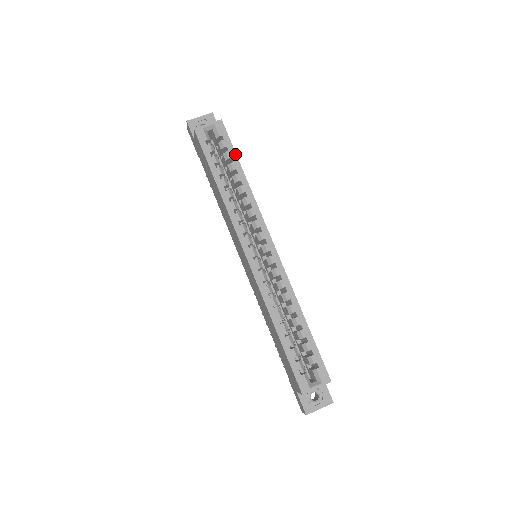
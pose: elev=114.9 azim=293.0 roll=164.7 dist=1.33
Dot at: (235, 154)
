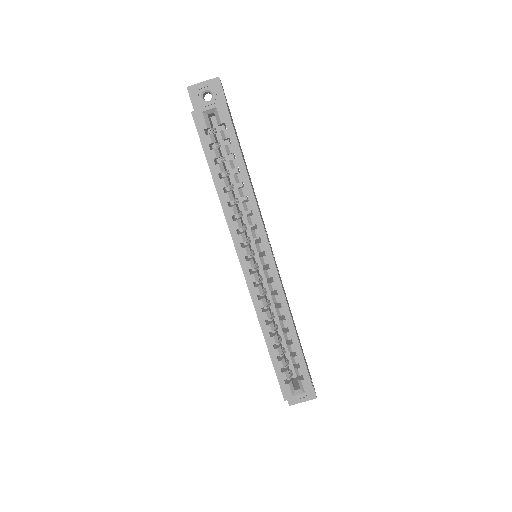
Dot at: (239, 148)
